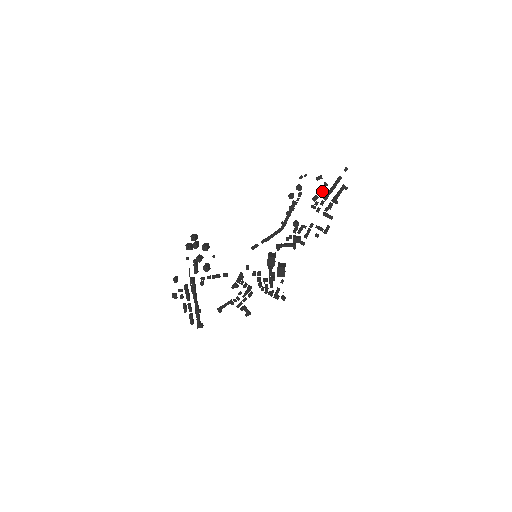
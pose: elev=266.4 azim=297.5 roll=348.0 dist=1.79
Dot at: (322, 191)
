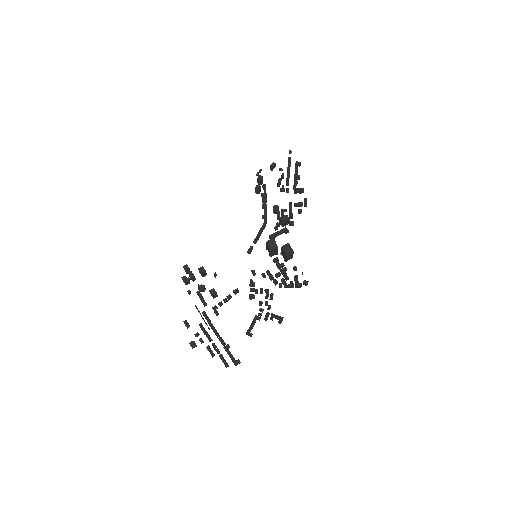
Dot at: occluded
